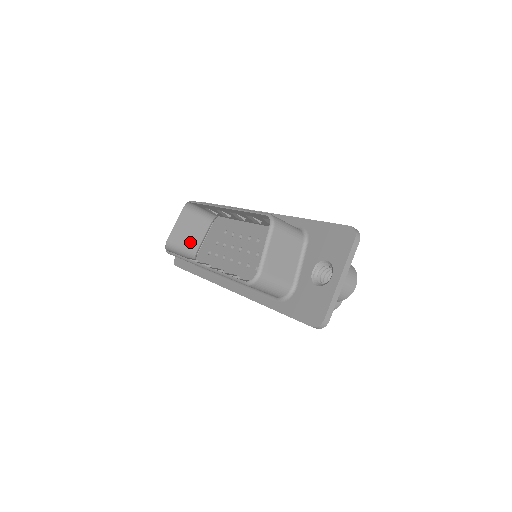
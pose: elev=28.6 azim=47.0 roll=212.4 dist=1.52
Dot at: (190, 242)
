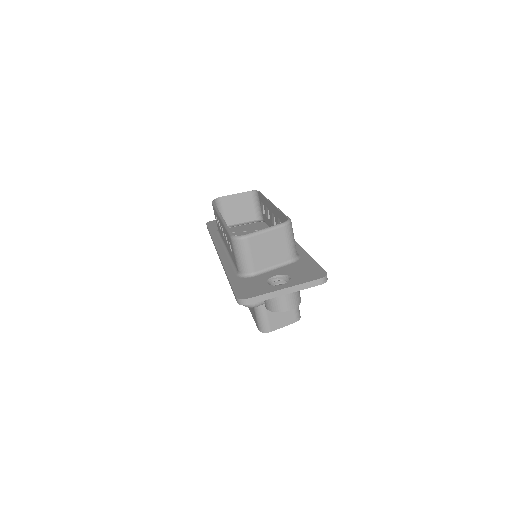
Dot at: (231, 215)
